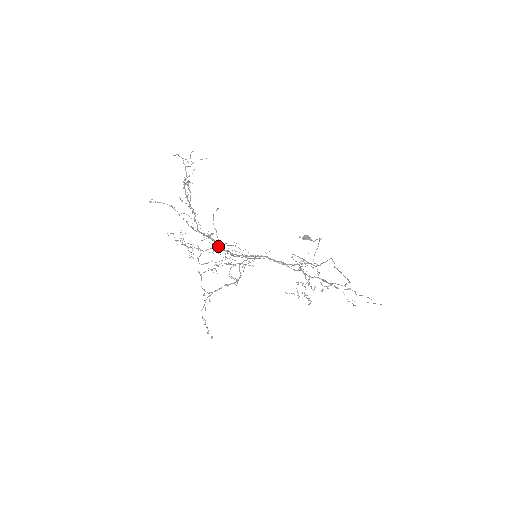
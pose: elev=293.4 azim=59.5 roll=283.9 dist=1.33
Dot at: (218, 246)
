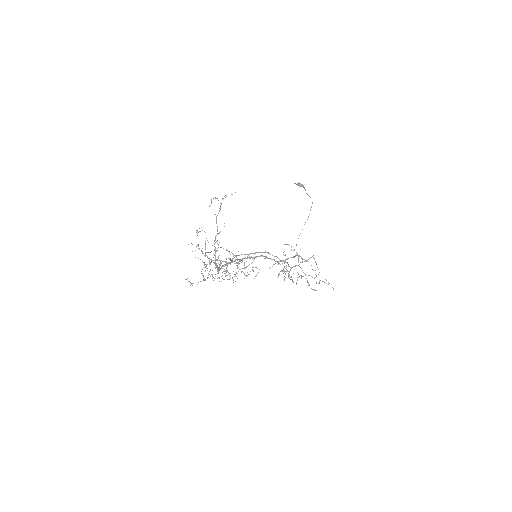
Dot at: occluded
